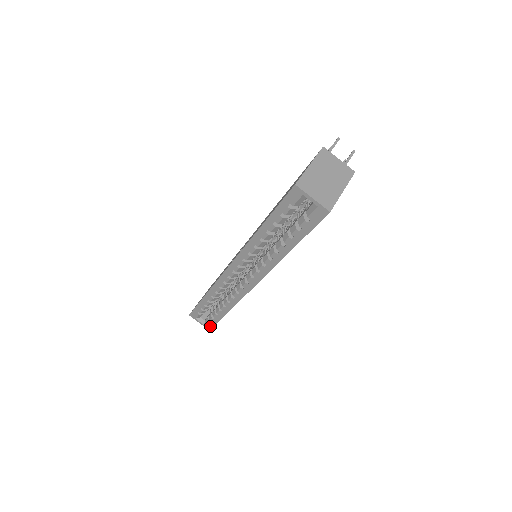
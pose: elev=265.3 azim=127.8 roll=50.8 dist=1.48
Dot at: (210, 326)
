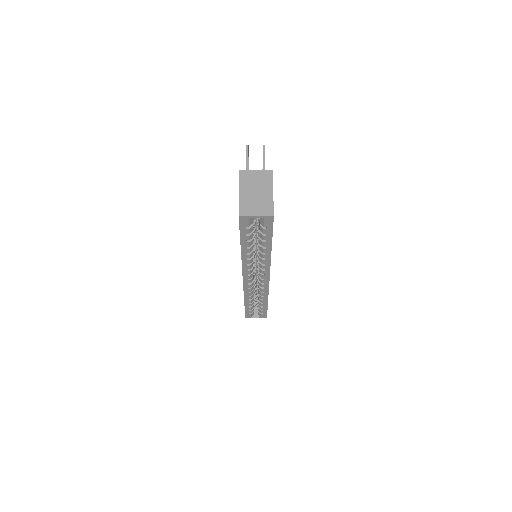
Dot at: (264, 316)
